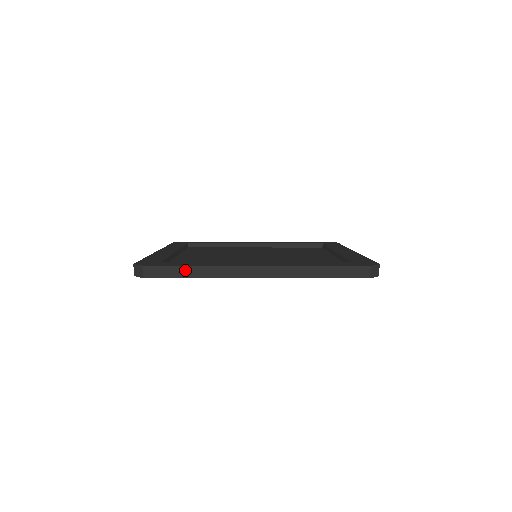
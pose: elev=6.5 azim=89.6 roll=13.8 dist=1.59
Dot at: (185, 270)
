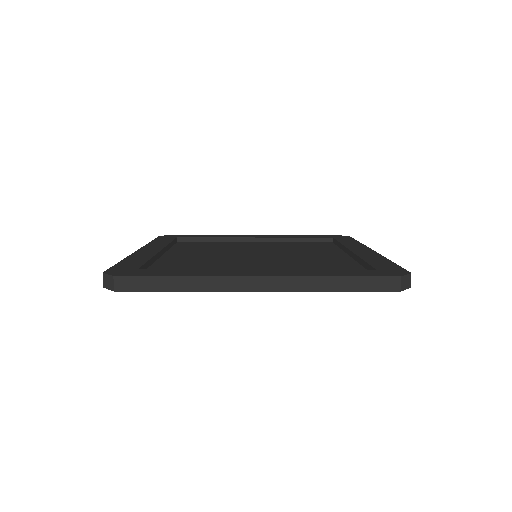
Dot at: (167, 281)
